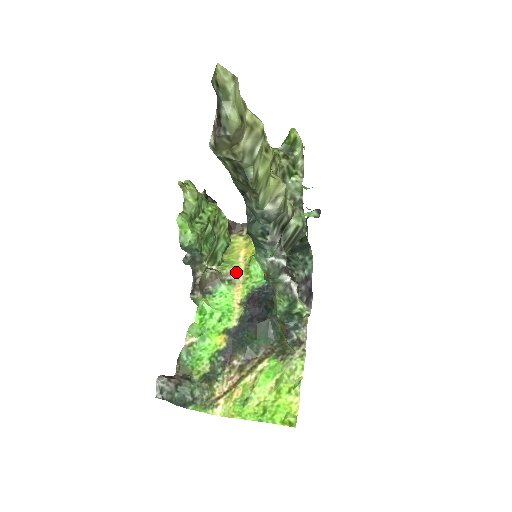
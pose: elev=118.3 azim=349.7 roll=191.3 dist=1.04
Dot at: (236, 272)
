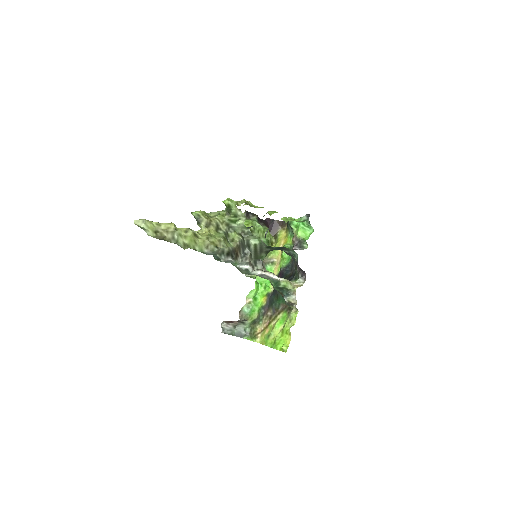
Dot at: (277, 256)
